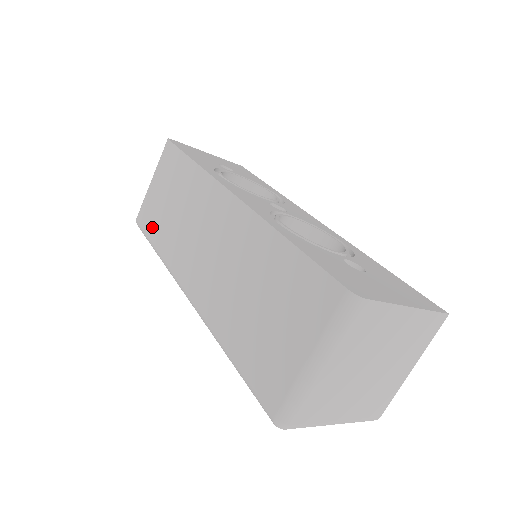
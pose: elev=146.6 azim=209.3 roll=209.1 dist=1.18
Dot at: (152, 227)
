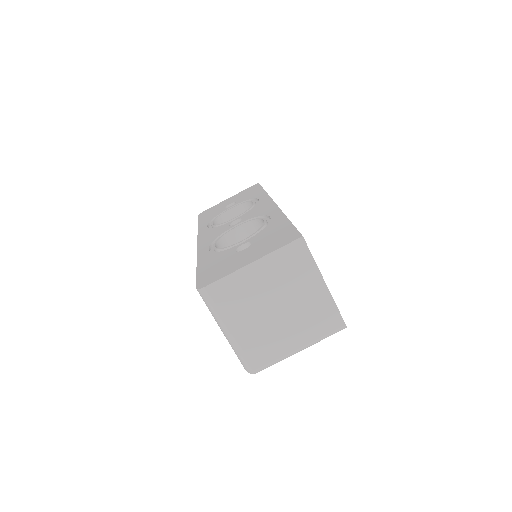
Dot at: occluded
